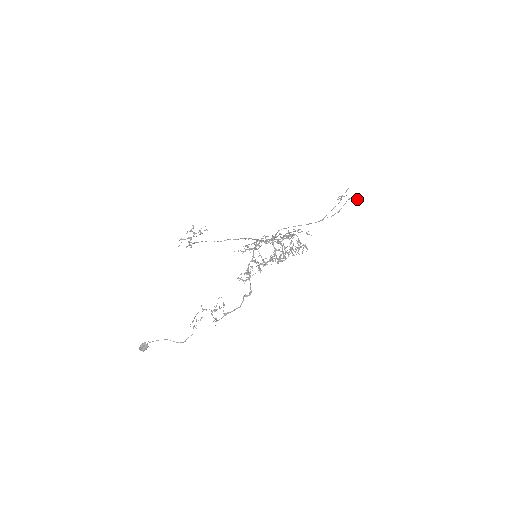
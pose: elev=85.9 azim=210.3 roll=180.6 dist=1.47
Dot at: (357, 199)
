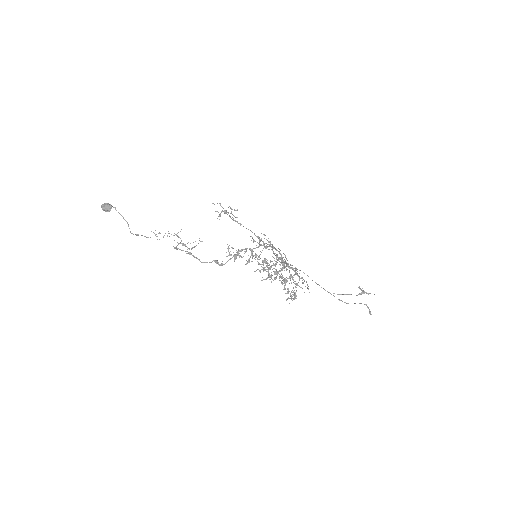
Dot at: occluded
